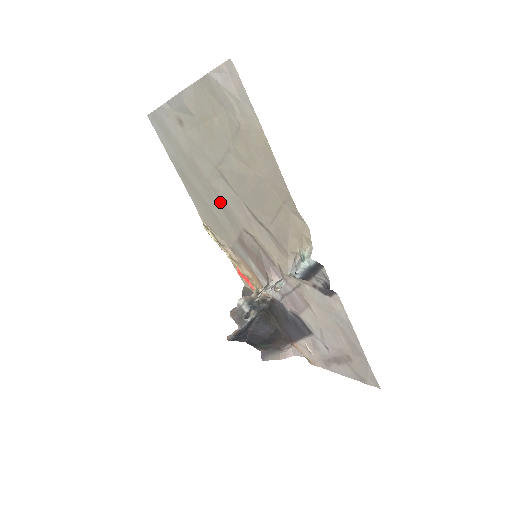
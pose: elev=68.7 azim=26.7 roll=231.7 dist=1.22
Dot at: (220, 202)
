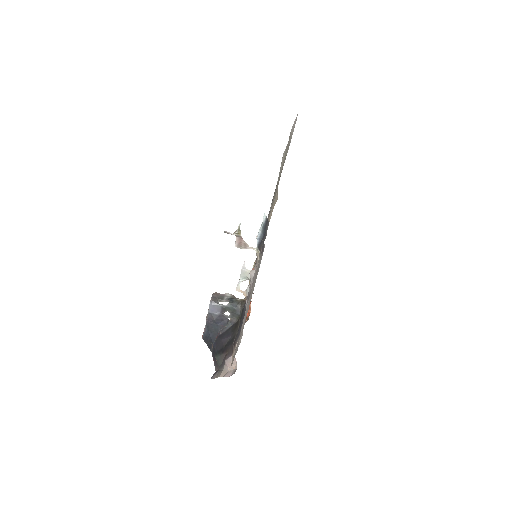
Dot at: occluded
